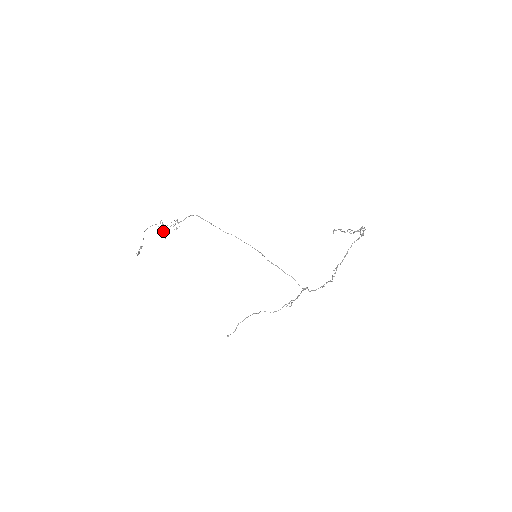
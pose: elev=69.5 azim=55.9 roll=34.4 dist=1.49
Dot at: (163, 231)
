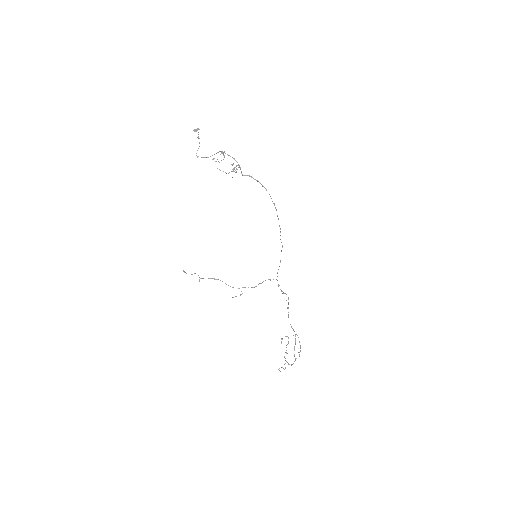
Dot at: occluded
